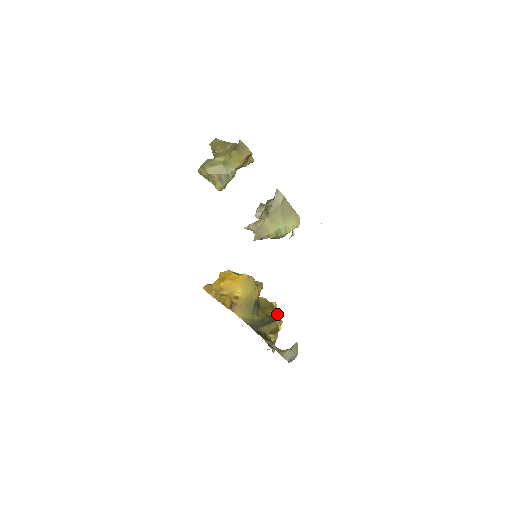
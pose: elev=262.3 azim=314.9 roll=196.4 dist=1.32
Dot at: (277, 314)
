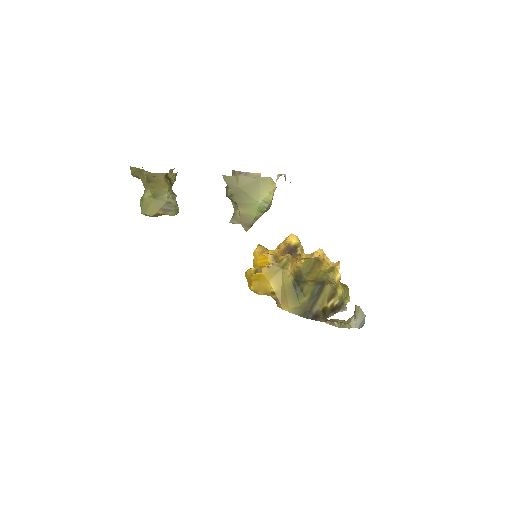
Dot at: (328, 260)
